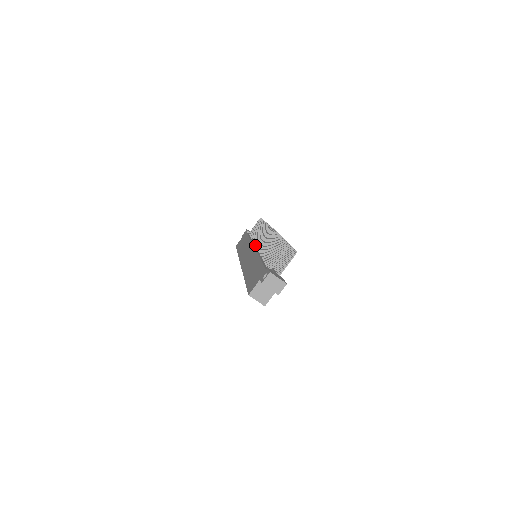
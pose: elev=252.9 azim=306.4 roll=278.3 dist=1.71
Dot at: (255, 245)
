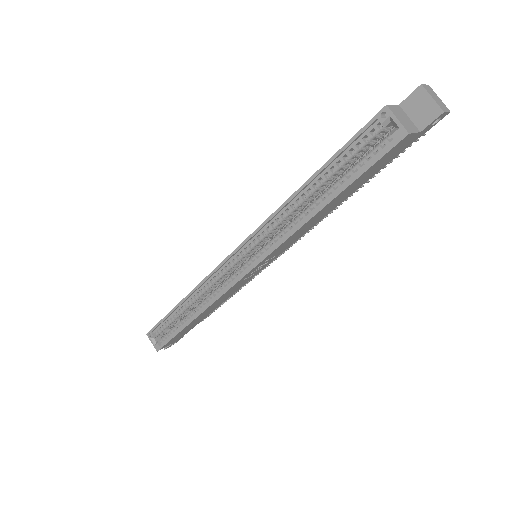
Dot at: occluded
